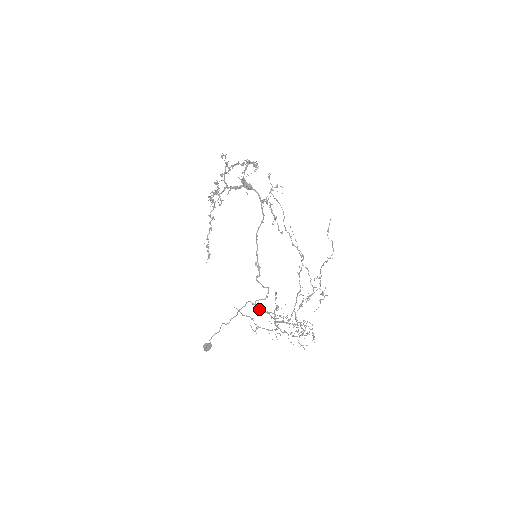
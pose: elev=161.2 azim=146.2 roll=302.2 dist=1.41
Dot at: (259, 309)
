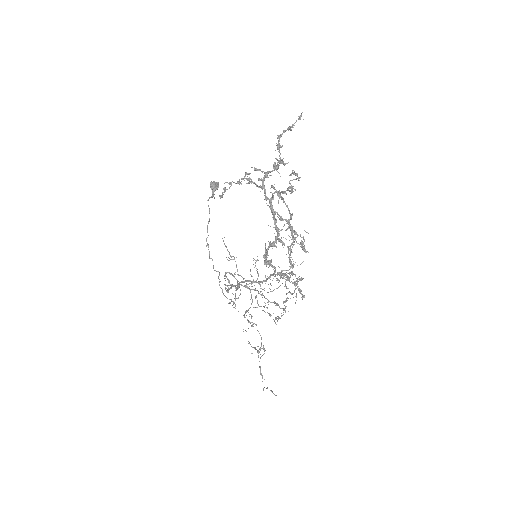
Dot at: (226, 277)
